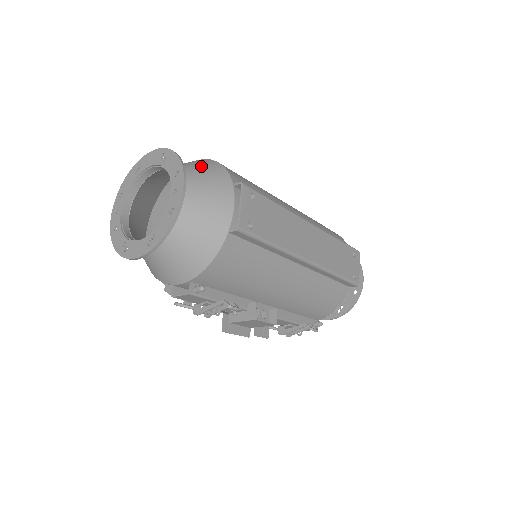
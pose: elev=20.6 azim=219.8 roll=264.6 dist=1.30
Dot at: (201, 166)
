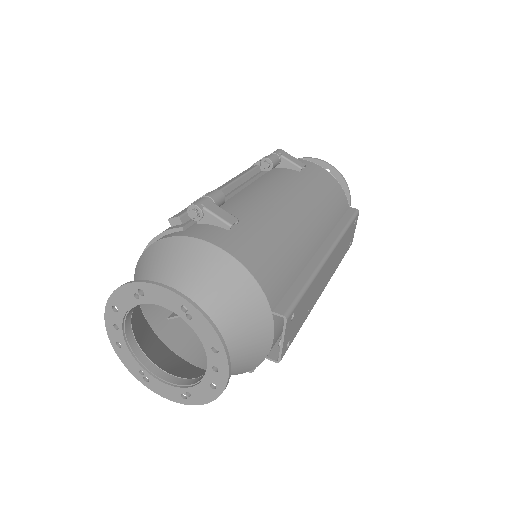
Dot at: (229, 290)
